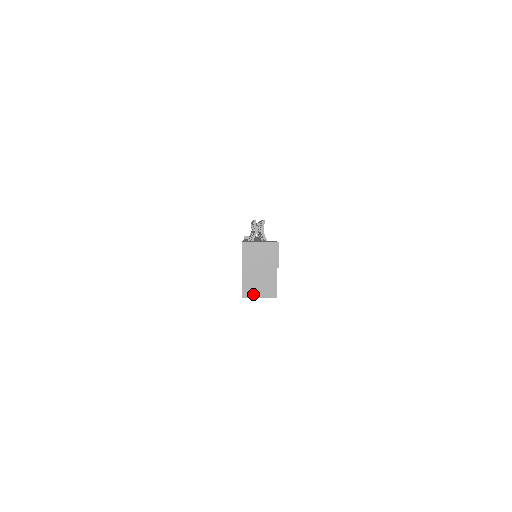
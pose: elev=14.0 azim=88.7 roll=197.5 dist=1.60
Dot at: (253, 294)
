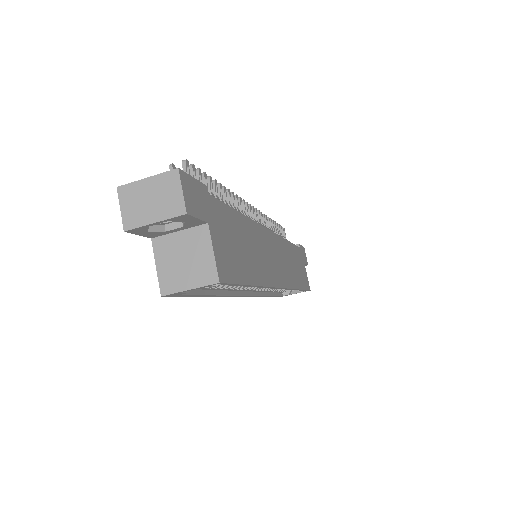
Dot at: (178, 285)
